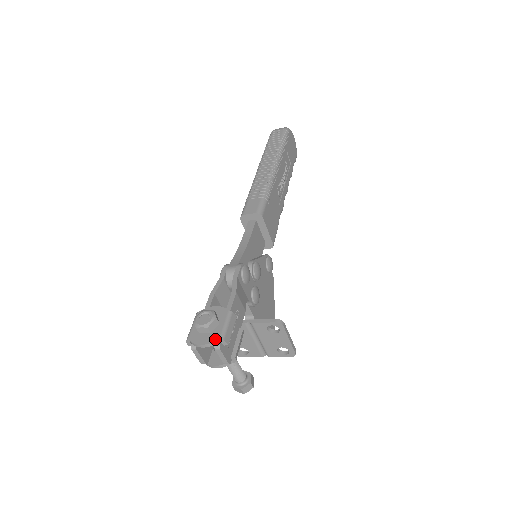
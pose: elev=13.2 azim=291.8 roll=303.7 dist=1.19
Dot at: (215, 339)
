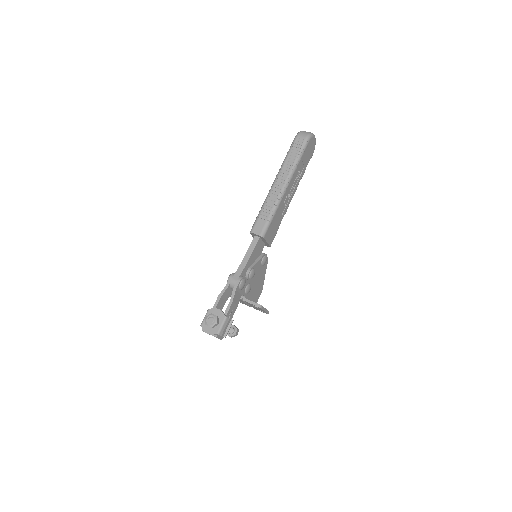
Dot at: (215, 333)
